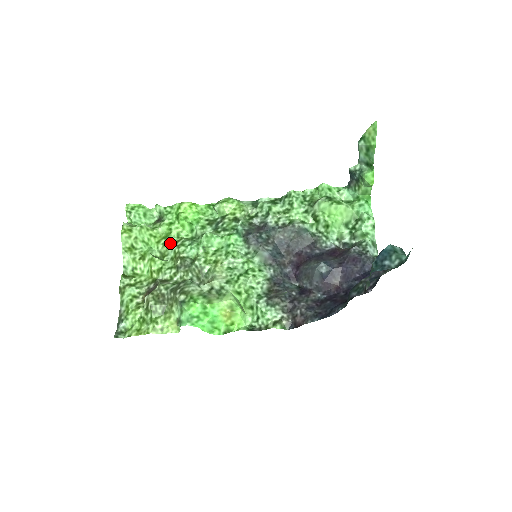
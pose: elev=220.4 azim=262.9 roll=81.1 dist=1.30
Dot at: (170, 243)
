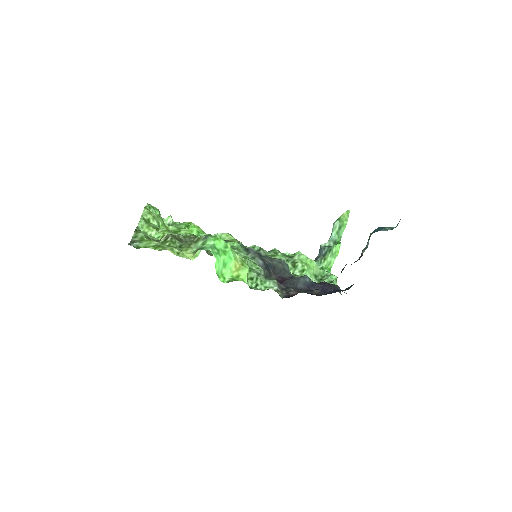
Dot at: occluded
